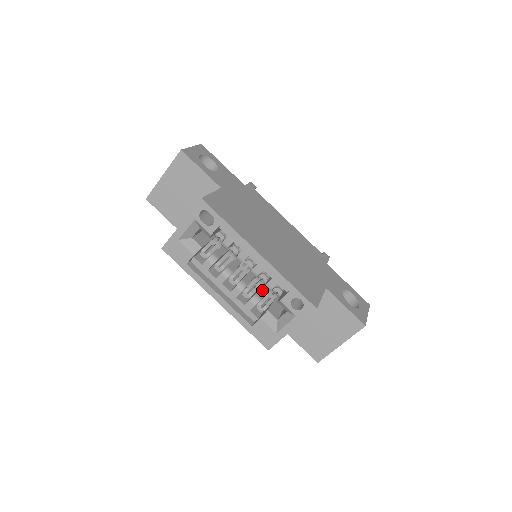
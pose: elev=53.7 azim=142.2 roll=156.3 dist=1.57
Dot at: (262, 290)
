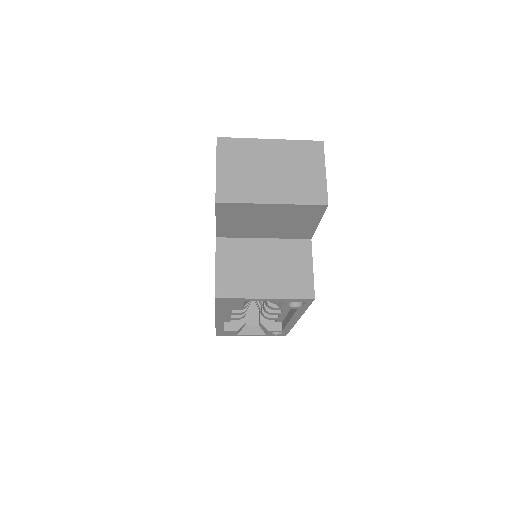
Dot at: occluded
